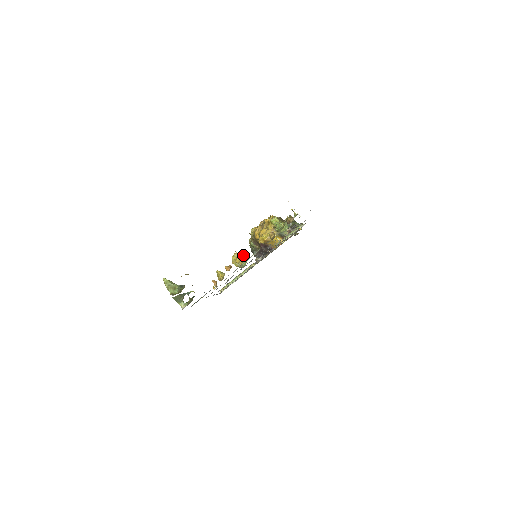
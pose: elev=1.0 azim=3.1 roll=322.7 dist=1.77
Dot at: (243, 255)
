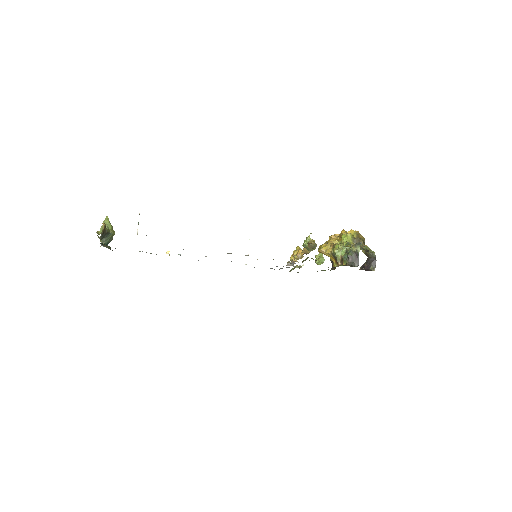
Dot at: (298, 251)
